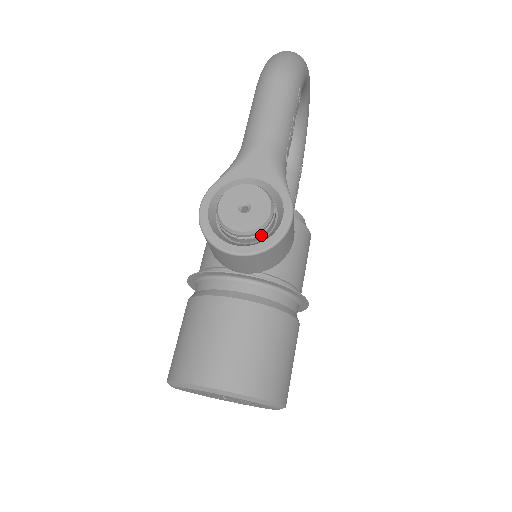
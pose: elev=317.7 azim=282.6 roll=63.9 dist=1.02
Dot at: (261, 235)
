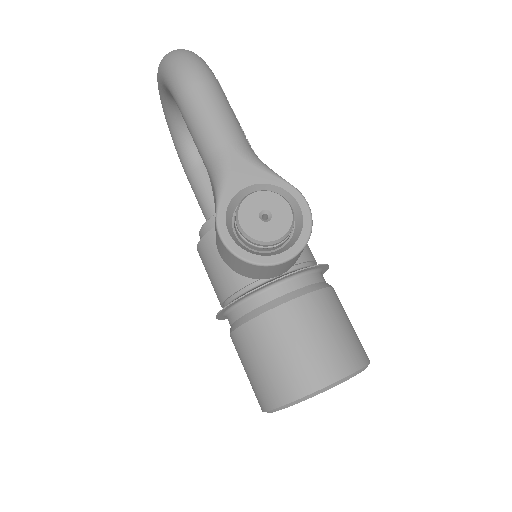
Dot at: (290, 232)
